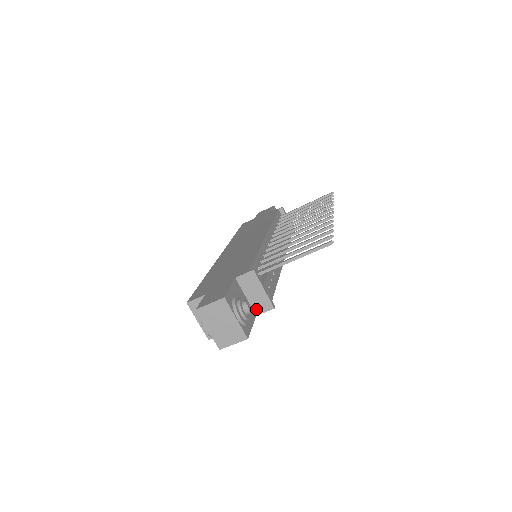
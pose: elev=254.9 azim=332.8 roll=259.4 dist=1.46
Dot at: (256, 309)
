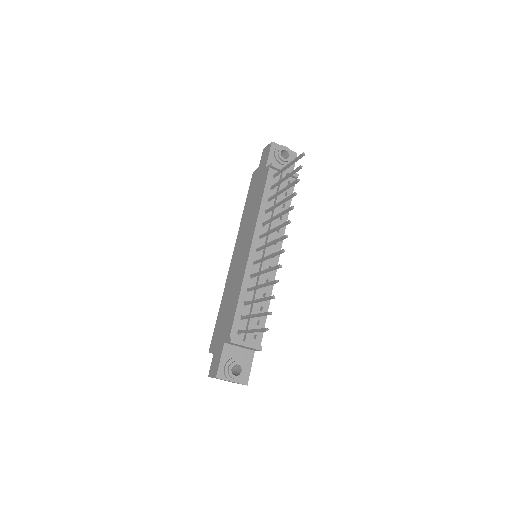
Dot at: (251, 350)
